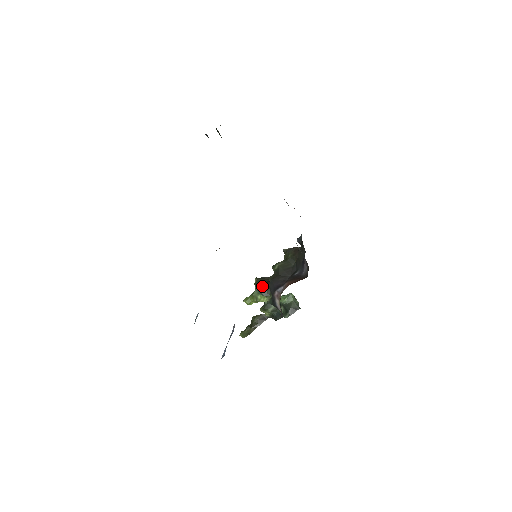
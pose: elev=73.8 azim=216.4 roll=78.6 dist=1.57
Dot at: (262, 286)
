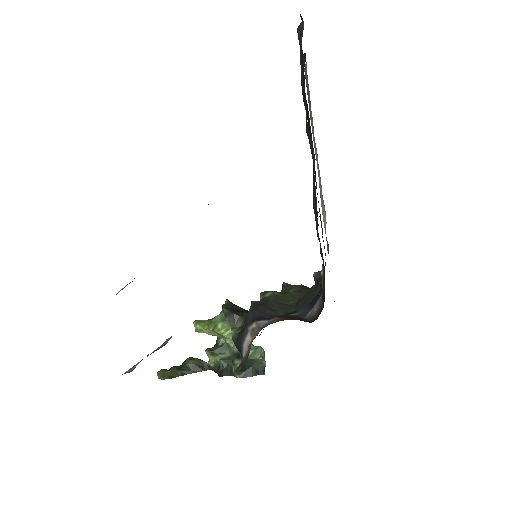
Dot at: (234, 311)
